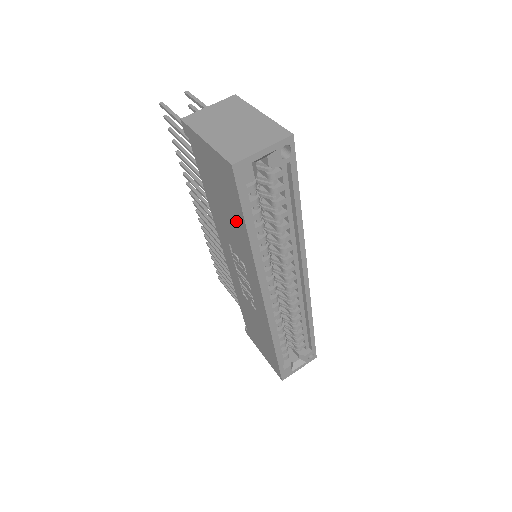
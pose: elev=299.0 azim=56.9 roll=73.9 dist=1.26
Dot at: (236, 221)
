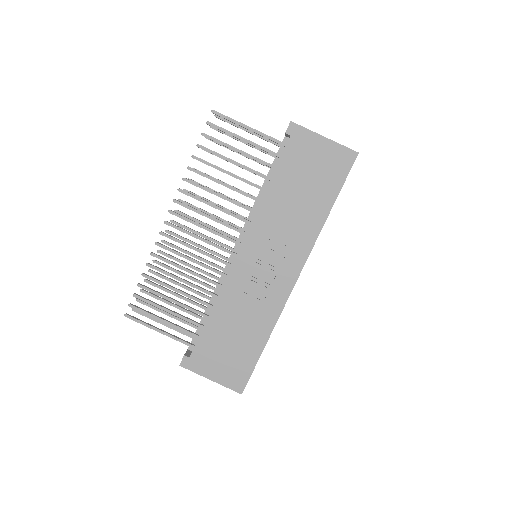
Dot at: (319, 199)
